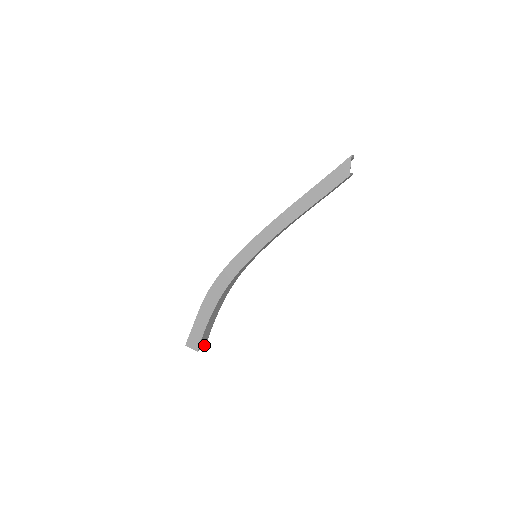
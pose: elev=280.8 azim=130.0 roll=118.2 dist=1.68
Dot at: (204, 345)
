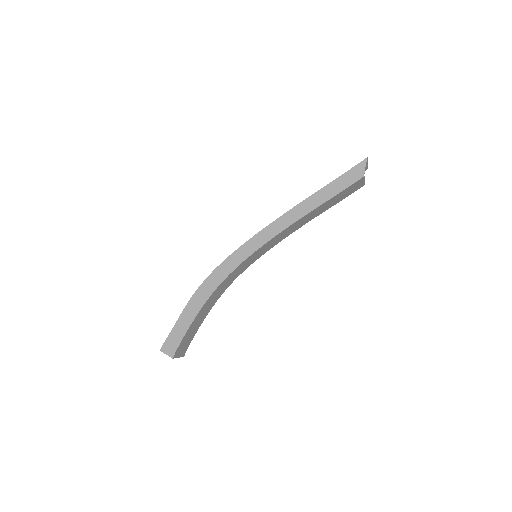
Dot at: (180, 356)
